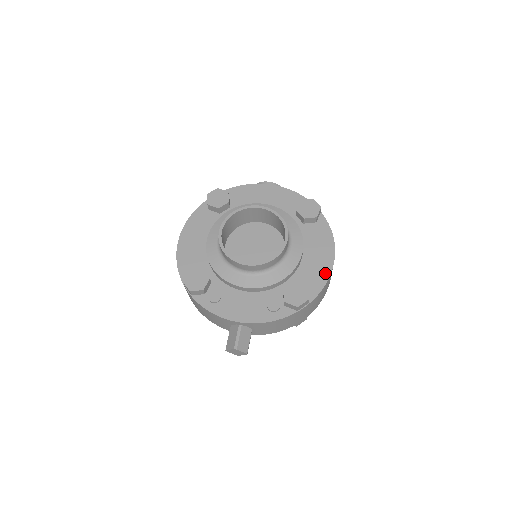
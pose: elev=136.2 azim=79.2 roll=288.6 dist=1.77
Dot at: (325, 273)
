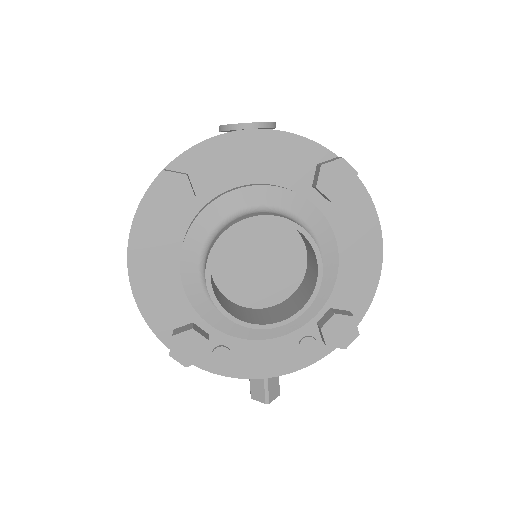
Dot at: (372, 279)
